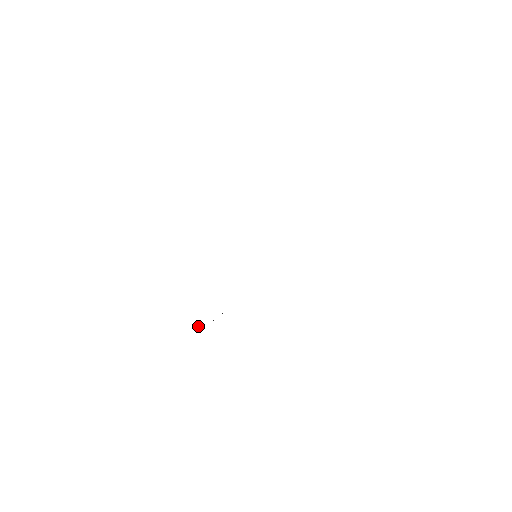
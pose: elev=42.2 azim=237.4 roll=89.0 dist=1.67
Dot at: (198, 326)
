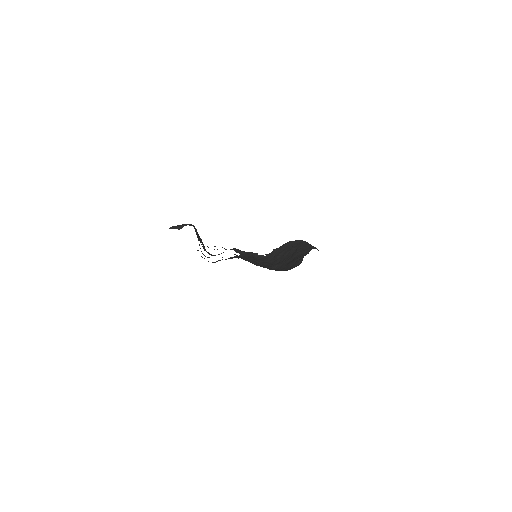
Dot at: occluded
